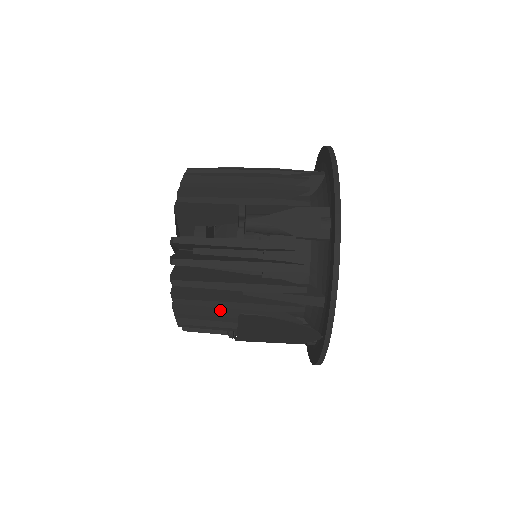
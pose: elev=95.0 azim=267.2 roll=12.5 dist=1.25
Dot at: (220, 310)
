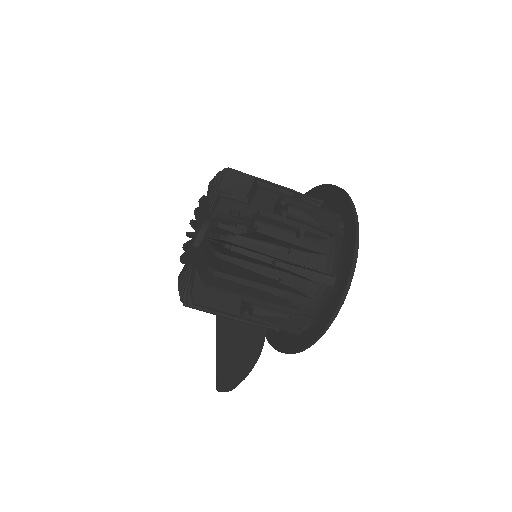
Dot at: occluded
